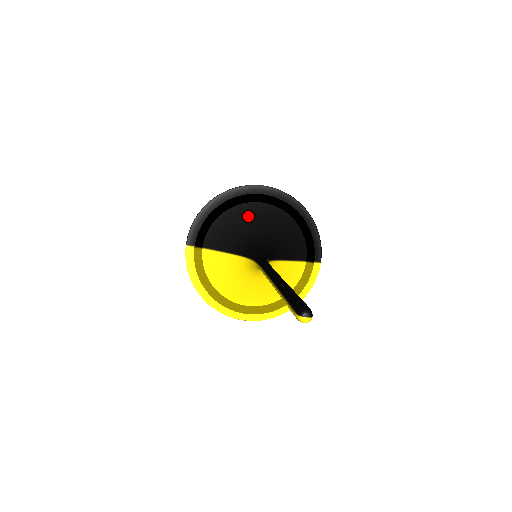
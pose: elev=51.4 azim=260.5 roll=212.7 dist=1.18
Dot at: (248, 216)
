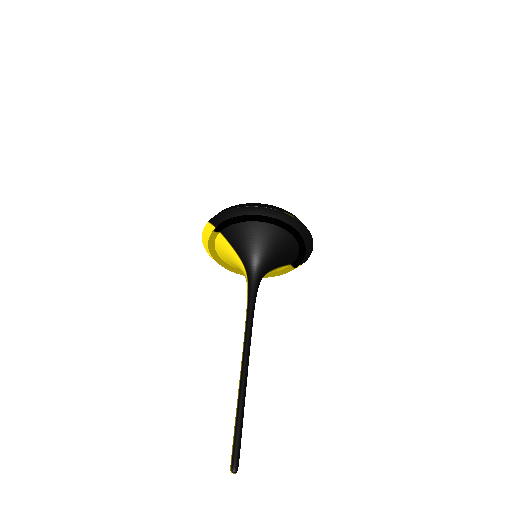
Dot at: (264, 236)
